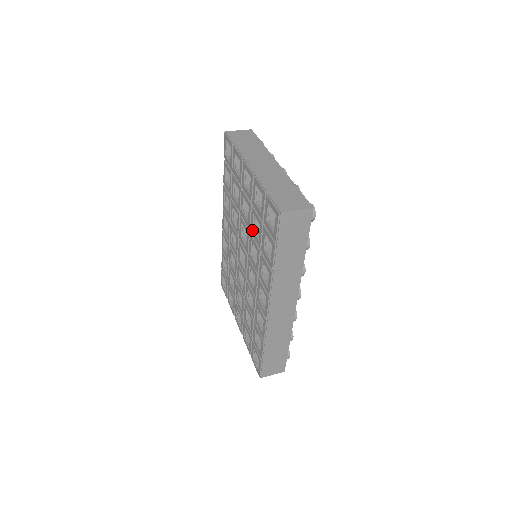
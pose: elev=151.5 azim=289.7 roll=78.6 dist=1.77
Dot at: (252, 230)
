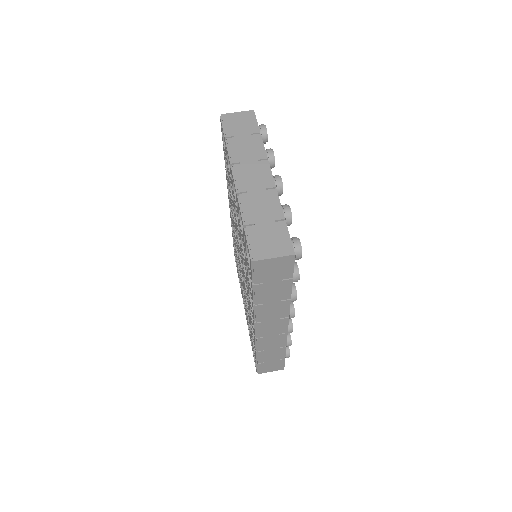
Dot at: (241, 245)
